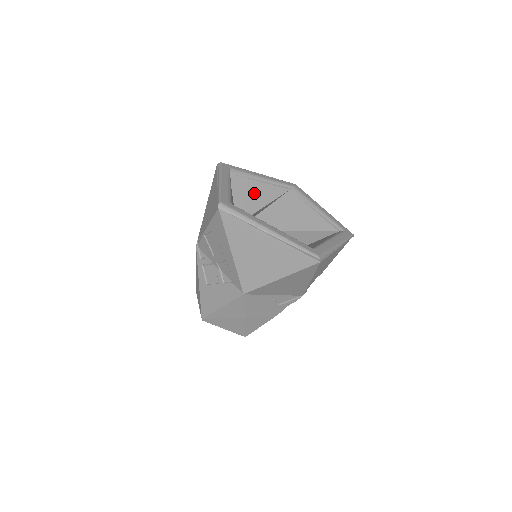
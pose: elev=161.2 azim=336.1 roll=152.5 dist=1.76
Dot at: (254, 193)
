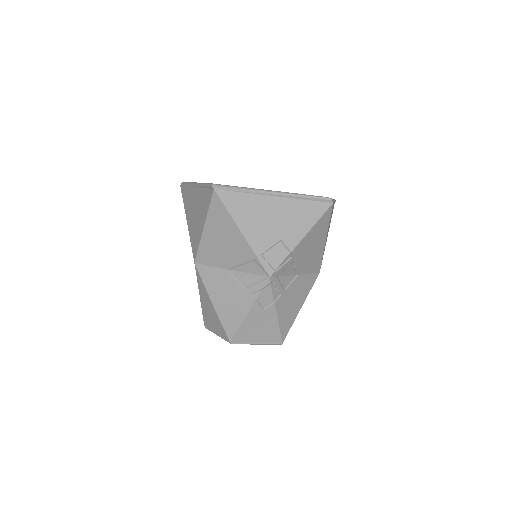
Dot at: occluded
